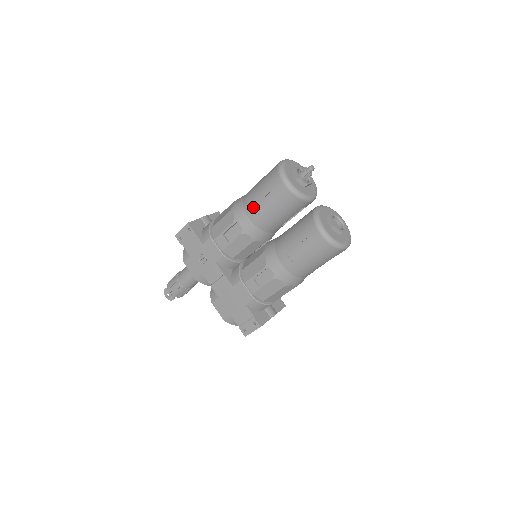
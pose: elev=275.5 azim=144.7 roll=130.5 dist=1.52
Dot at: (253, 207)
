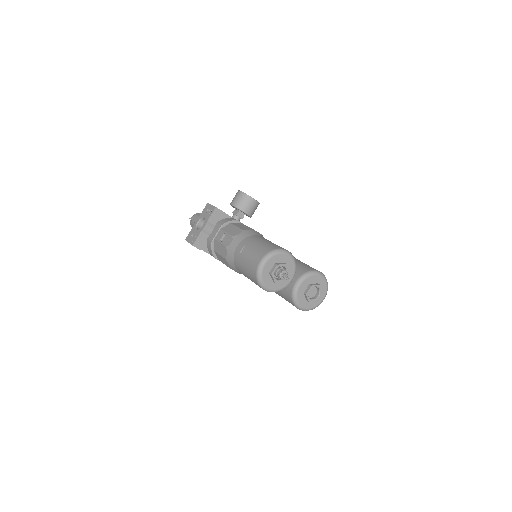
Dot at: occluded
